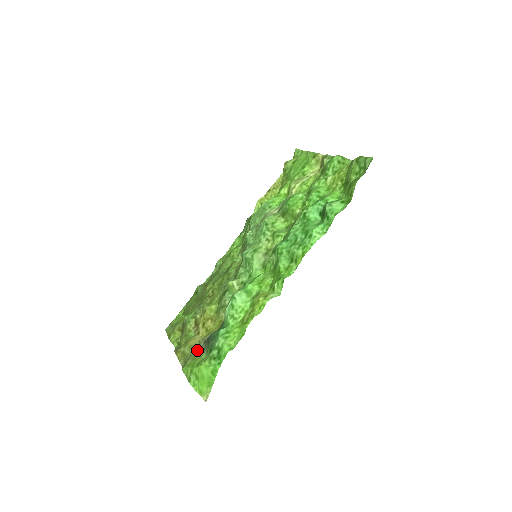
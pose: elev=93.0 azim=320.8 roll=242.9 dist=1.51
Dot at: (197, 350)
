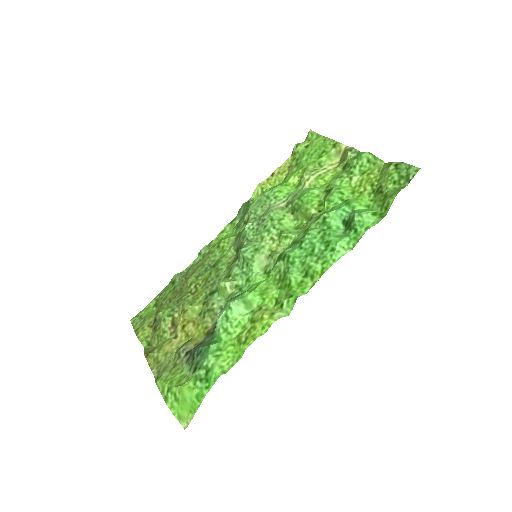
Dot at: (175, 361)
